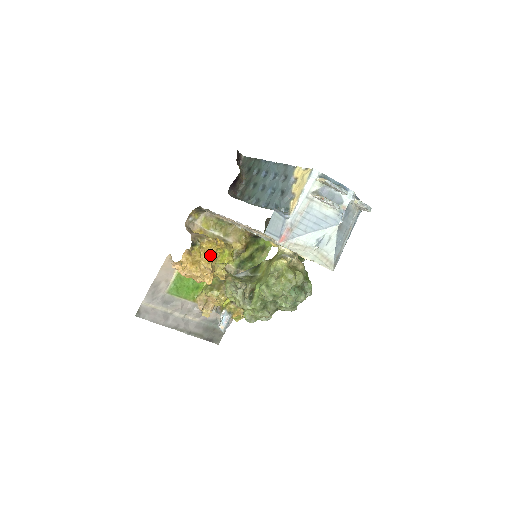
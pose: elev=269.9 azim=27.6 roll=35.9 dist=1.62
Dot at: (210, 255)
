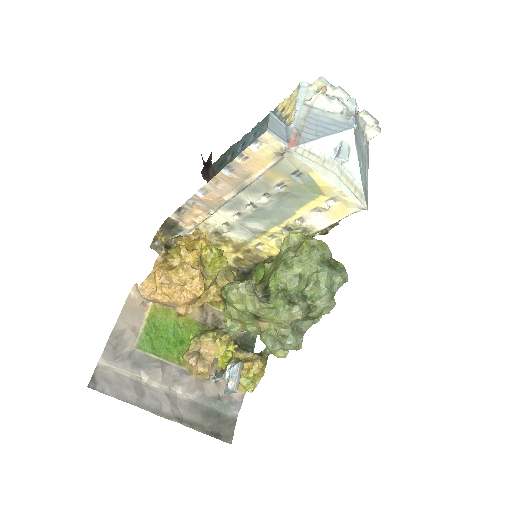
Dot at: (194, 249)
